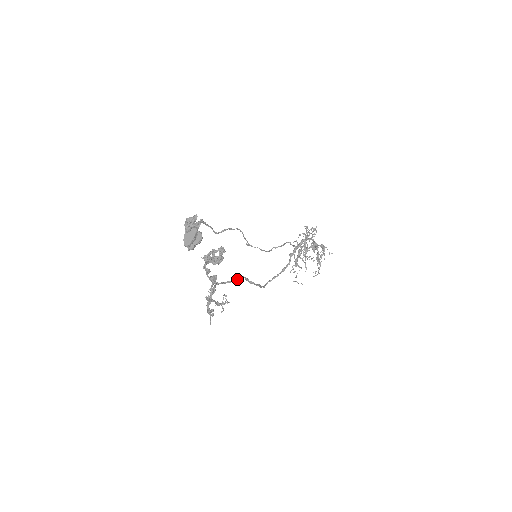
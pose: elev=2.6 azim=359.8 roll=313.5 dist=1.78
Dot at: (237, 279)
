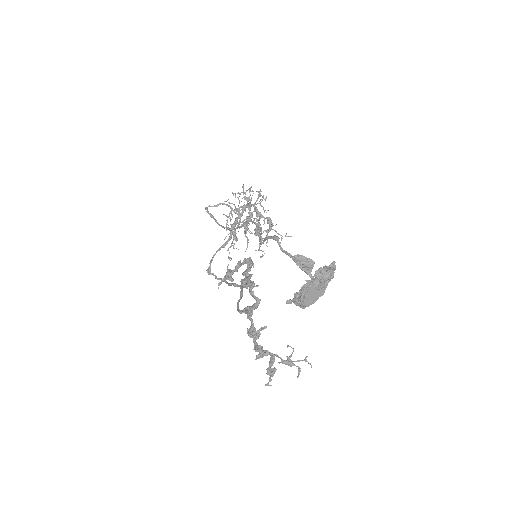
Dot at: occluded
